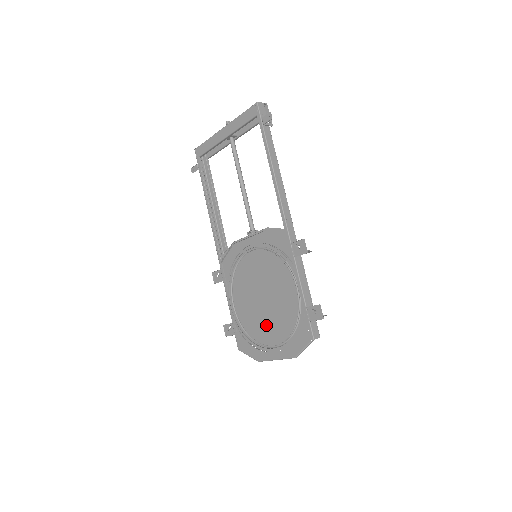
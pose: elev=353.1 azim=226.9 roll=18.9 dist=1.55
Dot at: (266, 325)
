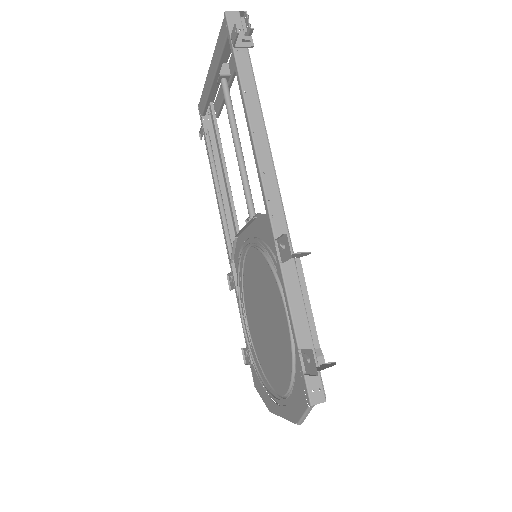
Dot at: (273, 361)
